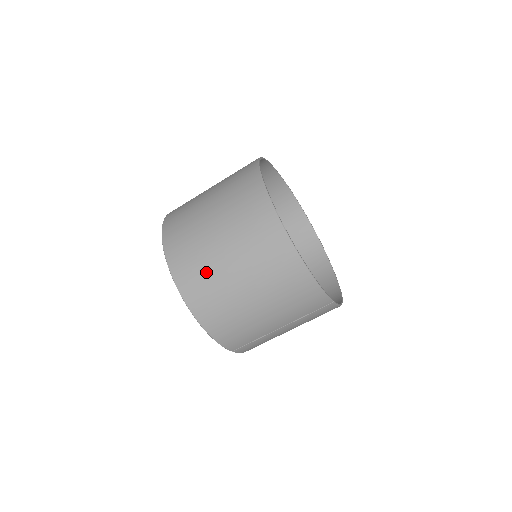
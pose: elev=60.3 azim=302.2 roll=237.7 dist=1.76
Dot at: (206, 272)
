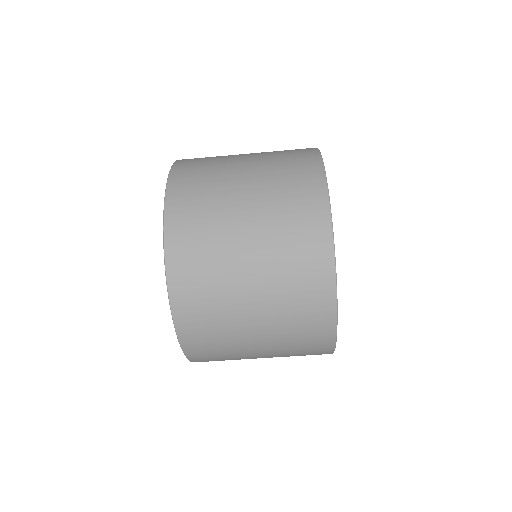
Dot at: (227, 352)
